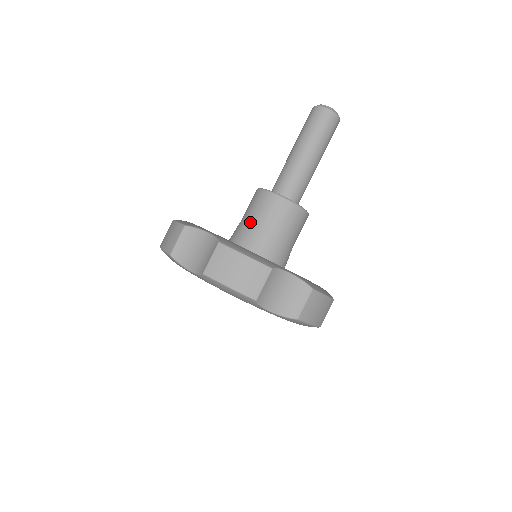
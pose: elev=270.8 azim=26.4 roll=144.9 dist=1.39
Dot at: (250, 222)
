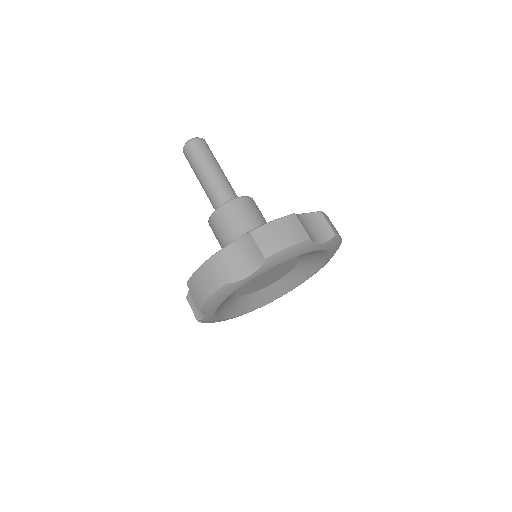
Dot at: (234, 232)
